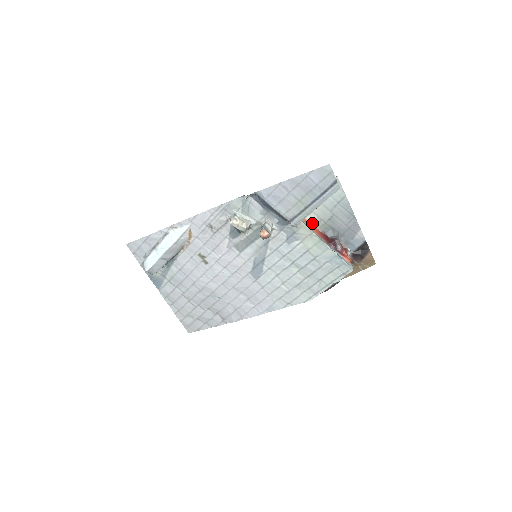
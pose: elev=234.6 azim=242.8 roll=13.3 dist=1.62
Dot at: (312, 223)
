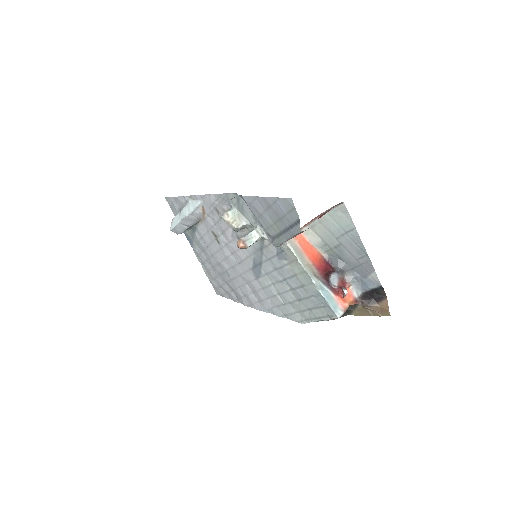
Dot at: (314, 244)
